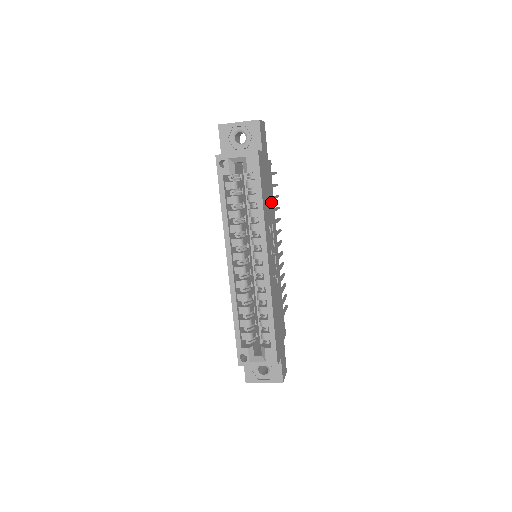
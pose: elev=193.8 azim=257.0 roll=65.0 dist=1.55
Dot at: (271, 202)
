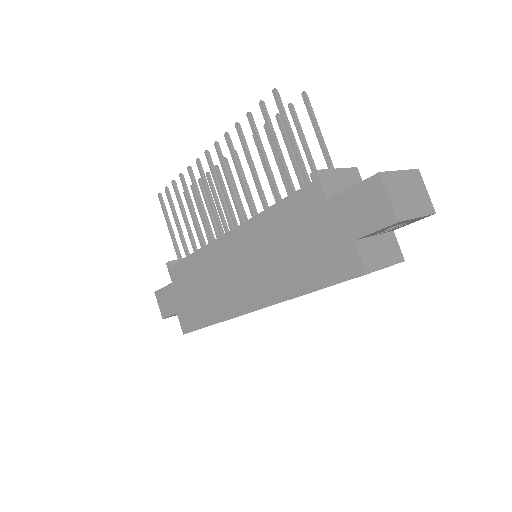
Dot at: occluded
